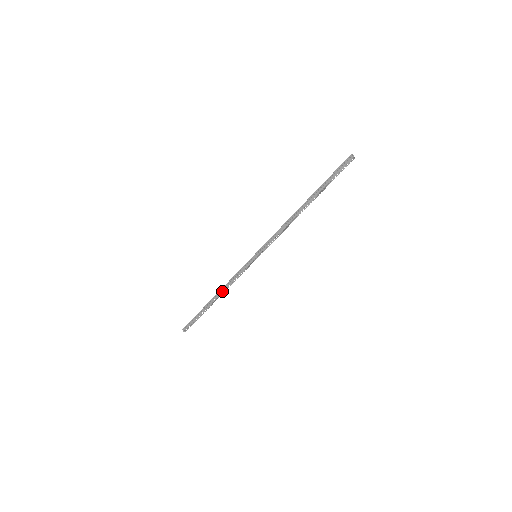
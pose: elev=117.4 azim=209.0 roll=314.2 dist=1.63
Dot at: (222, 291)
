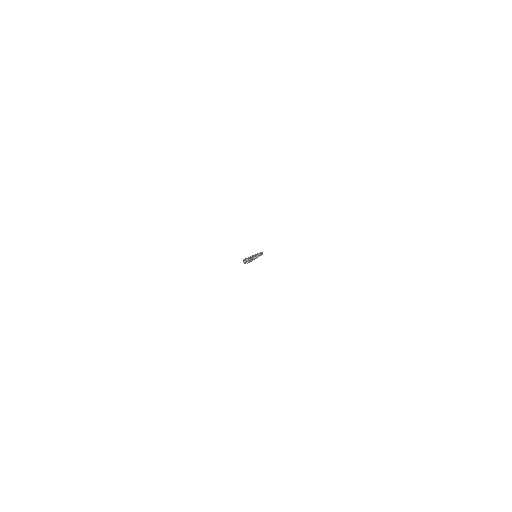
Dot at: occluded
